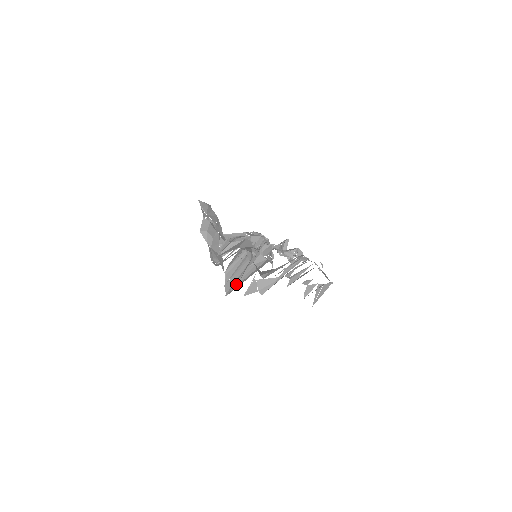
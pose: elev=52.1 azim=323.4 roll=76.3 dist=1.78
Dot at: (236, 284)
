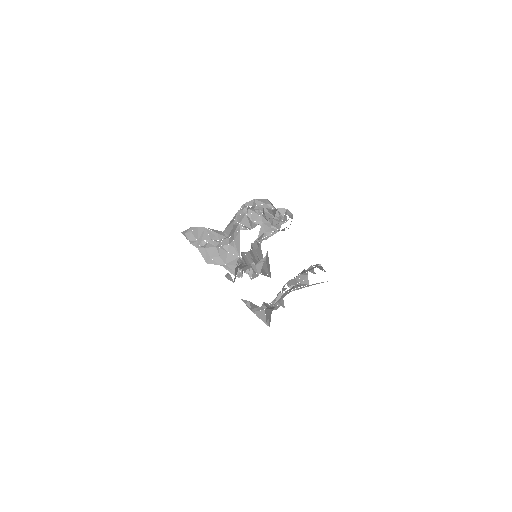
Dot at: occluded
